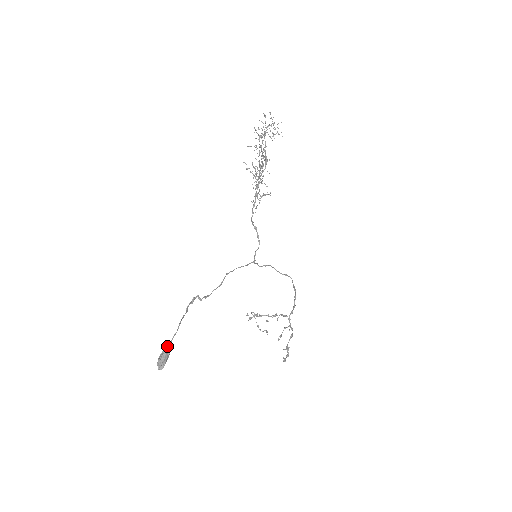
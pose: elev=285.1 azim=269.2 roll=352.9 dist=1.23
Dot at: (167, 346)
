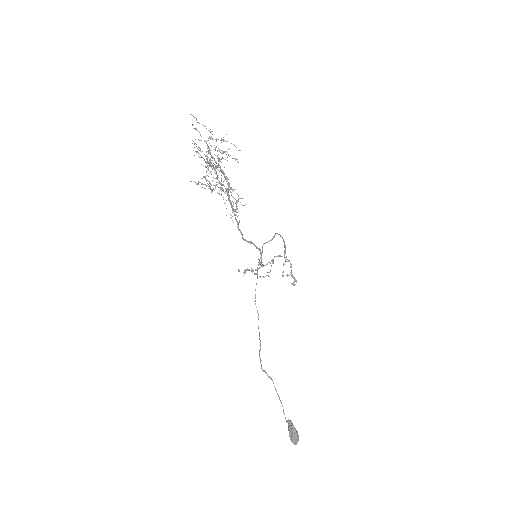
Dot at: (294, 429)
